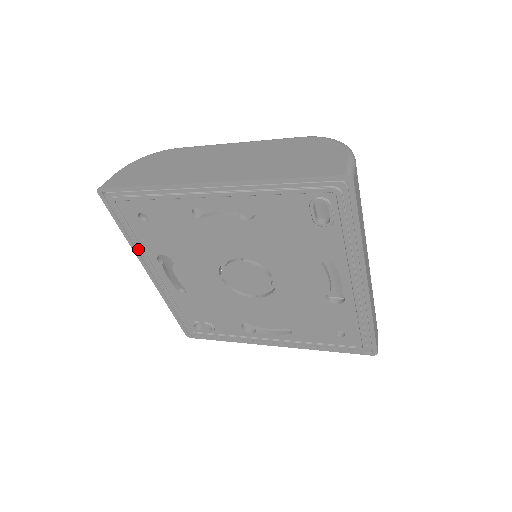
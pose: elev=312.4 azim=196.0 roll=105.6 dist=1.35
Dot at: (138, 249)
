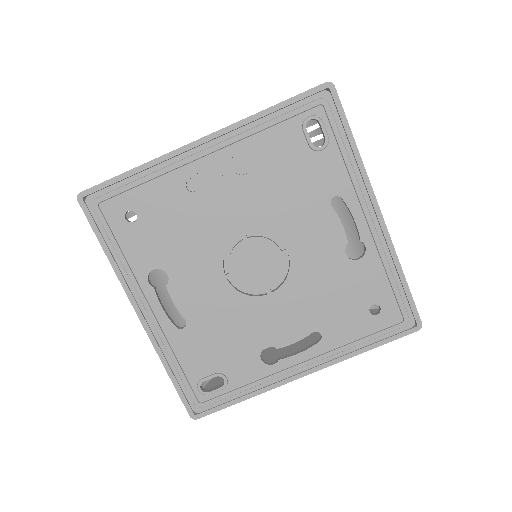
Dot at: (124, 273)
